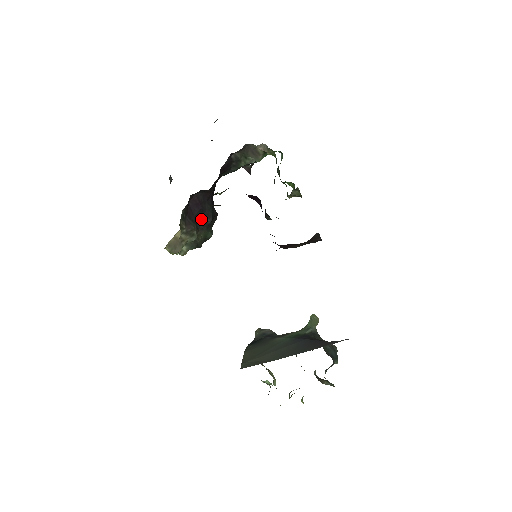
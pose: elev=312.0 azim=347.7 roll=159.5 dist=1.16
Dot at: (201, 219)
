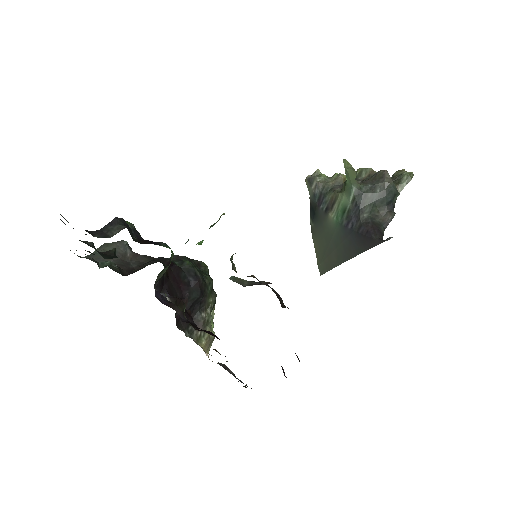
Dot at: (197, 304)
